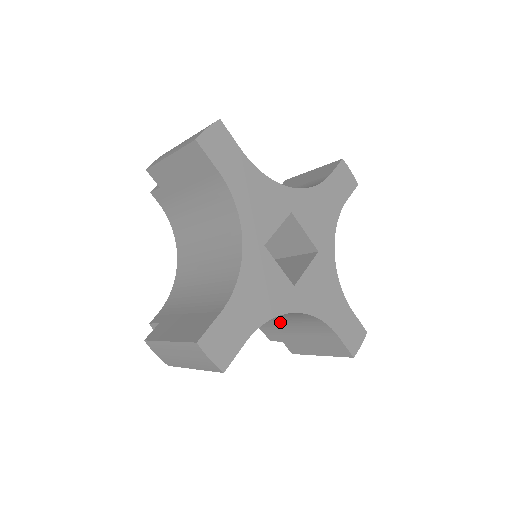
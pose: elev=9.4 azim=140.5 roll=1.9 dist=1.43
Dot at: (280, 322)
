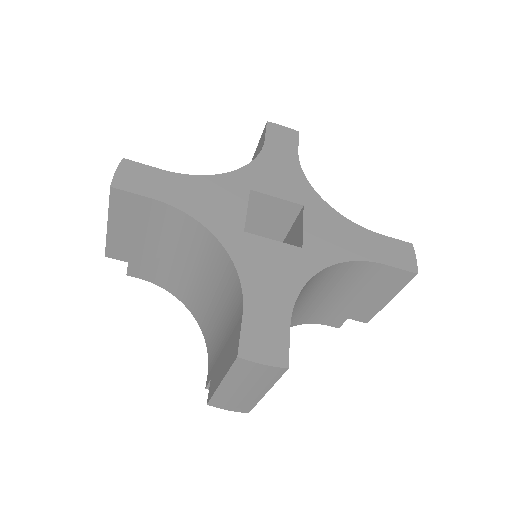
Dot at: (327, 299)
